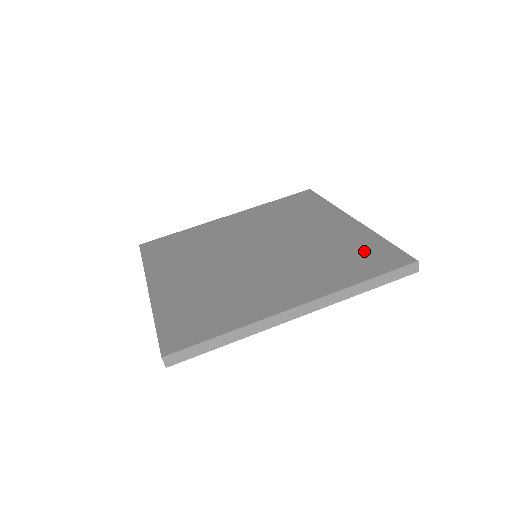
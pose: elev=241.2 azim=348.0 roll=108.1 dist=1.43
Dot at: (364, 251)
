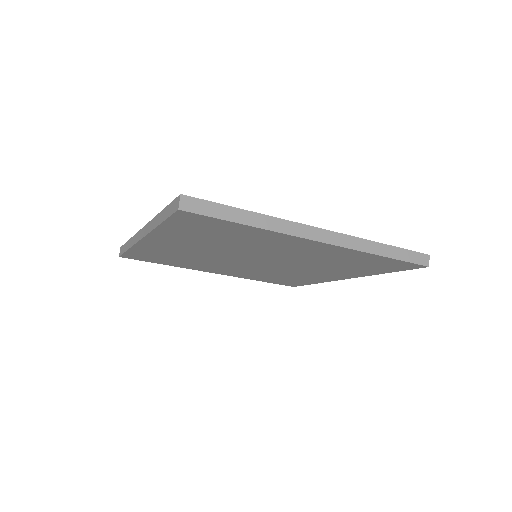
Dot at: occluded
